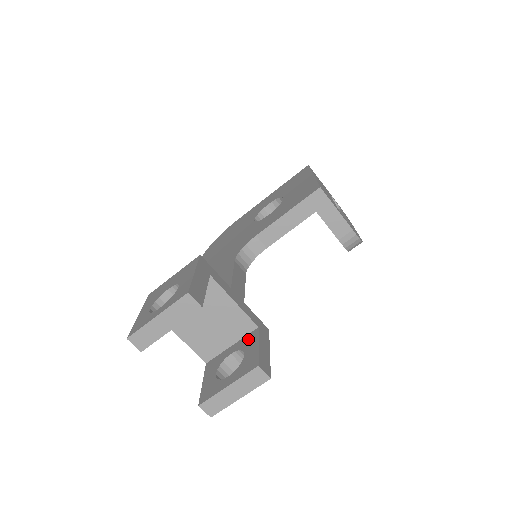
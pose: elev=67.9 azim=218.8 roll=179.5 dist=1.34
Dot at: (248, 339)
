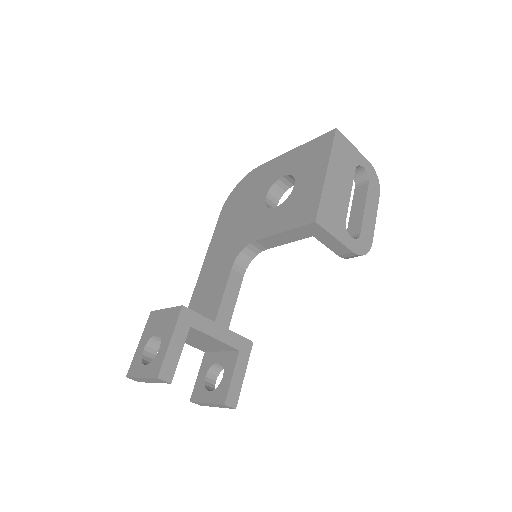
Dot at: (230, 358)
